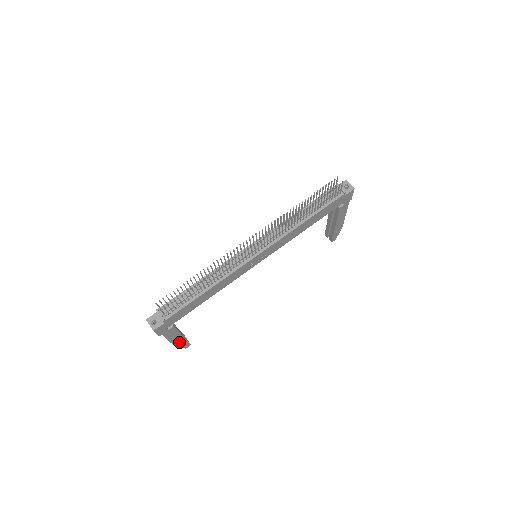
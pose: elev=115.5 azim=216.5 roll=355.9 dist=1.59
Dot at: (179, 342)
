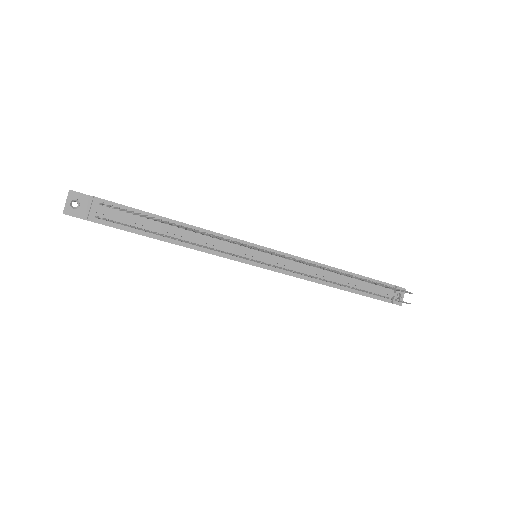
Dot at: occluded
